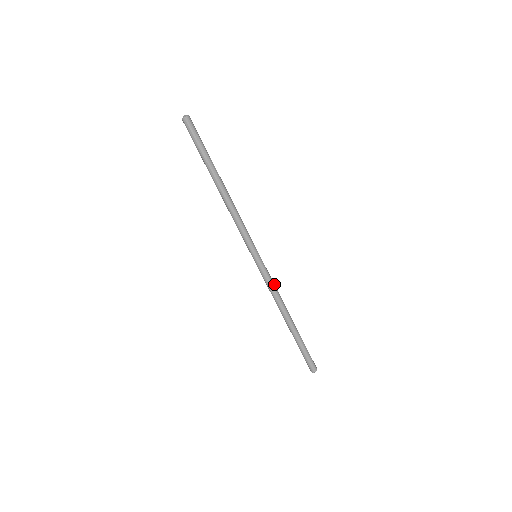
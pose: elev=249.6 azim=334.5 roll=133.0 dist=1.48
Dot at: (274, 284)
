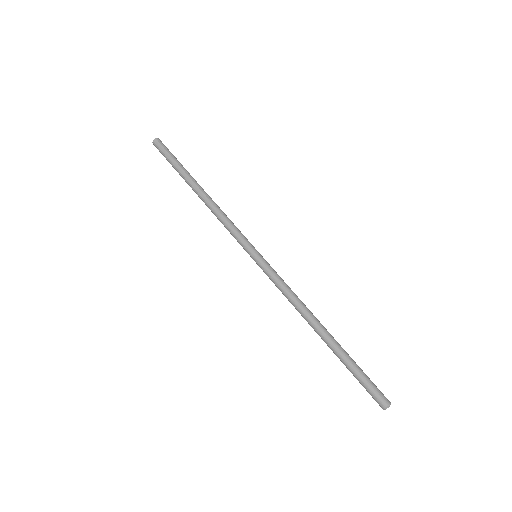
Dot at: (287, 285)
